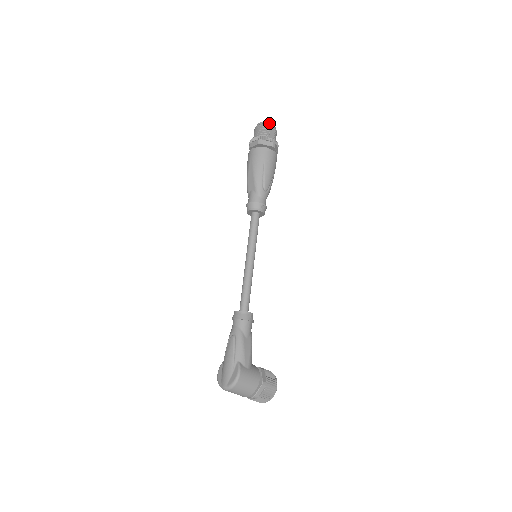
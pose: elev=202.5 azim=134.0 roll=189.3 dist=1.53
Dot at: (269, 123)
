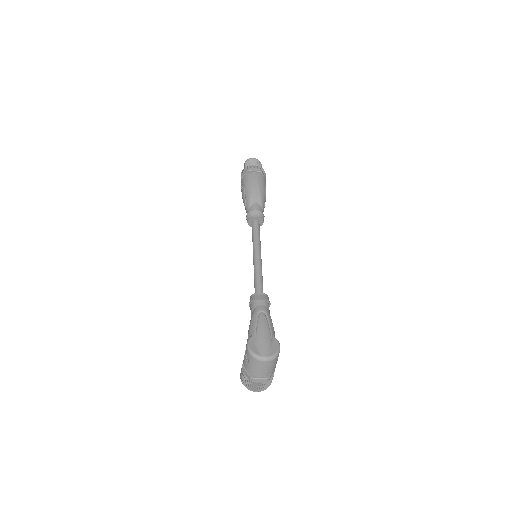
Dot at: occluded
